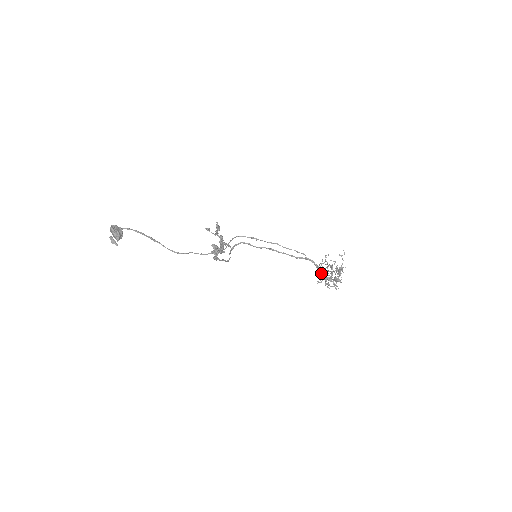
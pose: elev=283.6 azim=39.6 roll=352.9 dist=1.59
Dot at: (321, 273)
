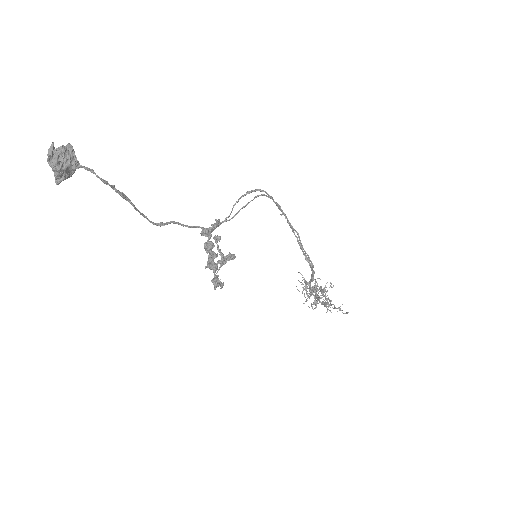
Dot at: occluded
